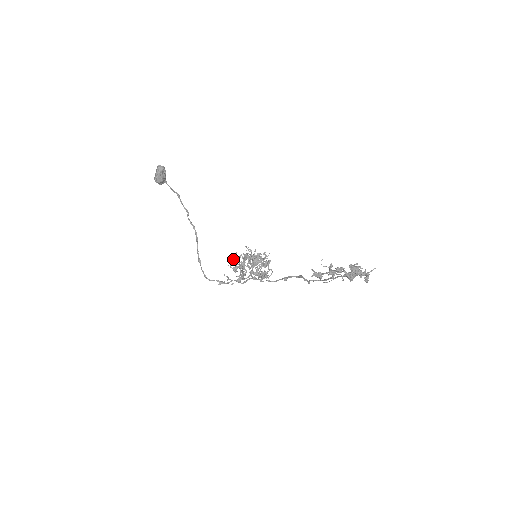
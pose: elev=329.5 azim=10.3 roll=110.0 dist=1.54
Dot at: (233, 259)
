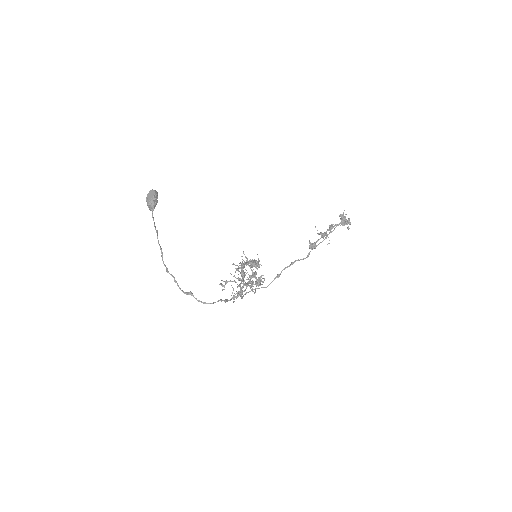
Dot at: (221, 284)
